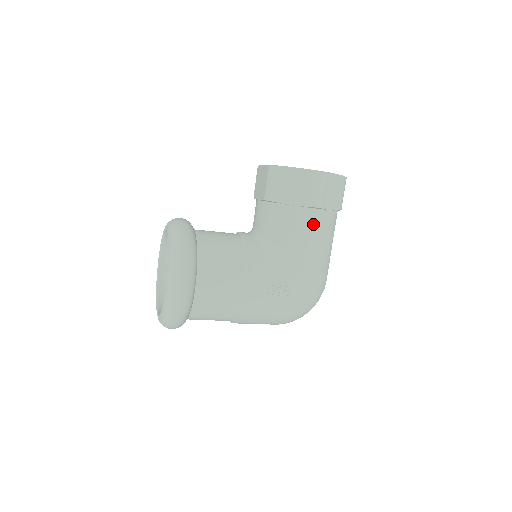
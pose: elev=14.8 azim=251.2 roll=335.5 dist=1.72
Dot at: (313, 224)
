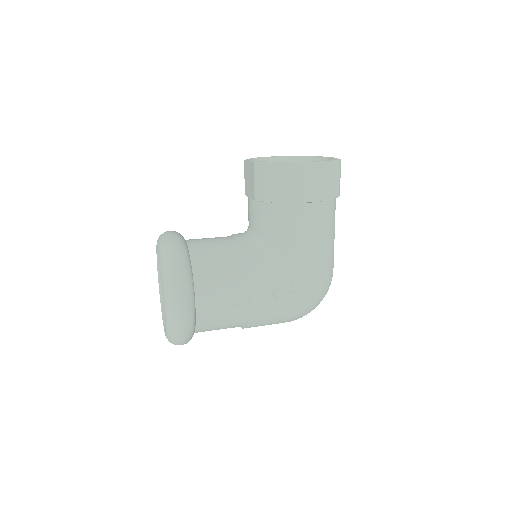
Dot at: (310, 219)
